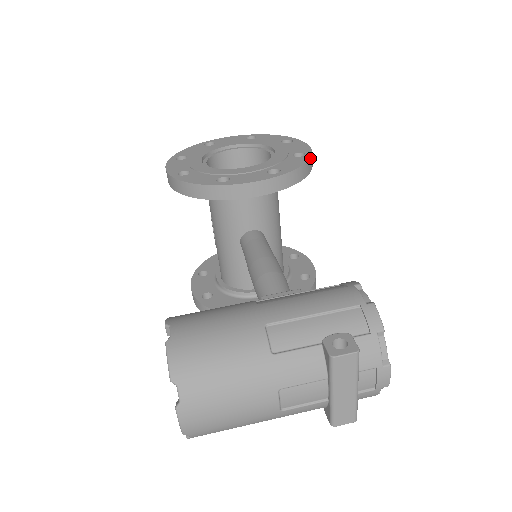
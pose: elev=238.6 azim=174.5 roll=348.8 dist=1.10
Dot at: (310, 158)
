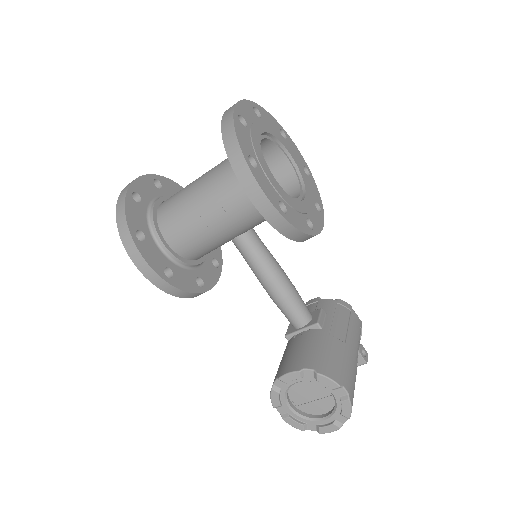
Dot at: (313, 179)
